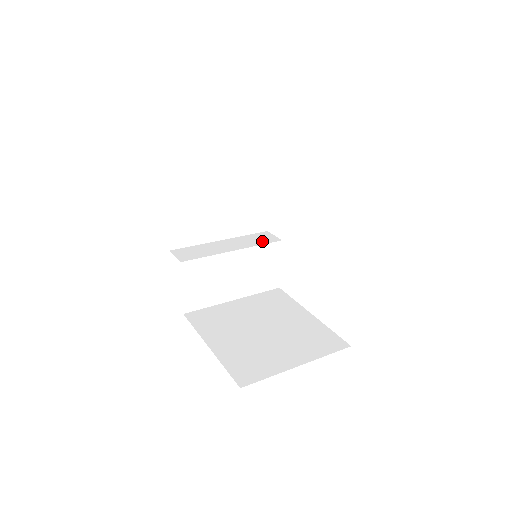
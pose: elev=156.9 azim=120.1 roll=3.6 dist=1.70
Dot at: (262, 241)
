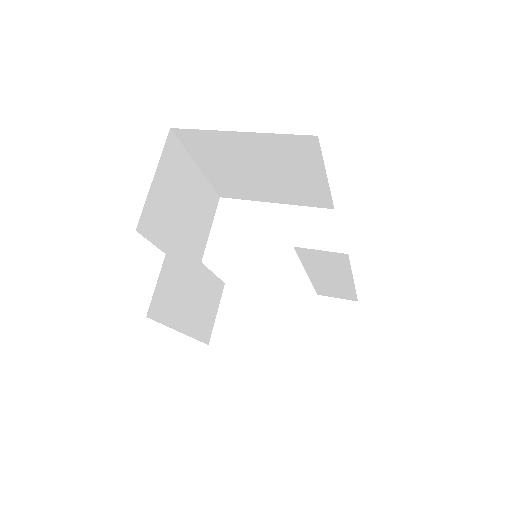
Dot at: occluded
